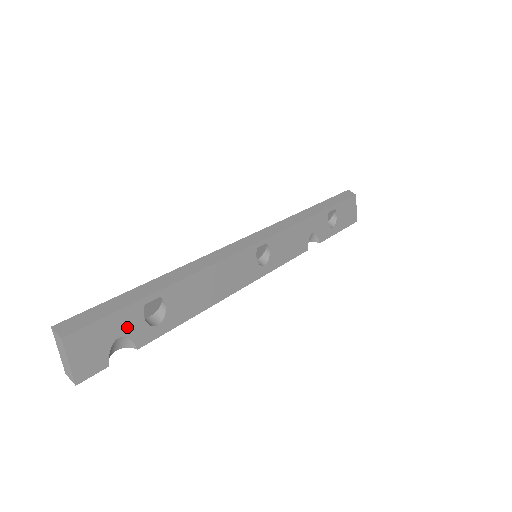
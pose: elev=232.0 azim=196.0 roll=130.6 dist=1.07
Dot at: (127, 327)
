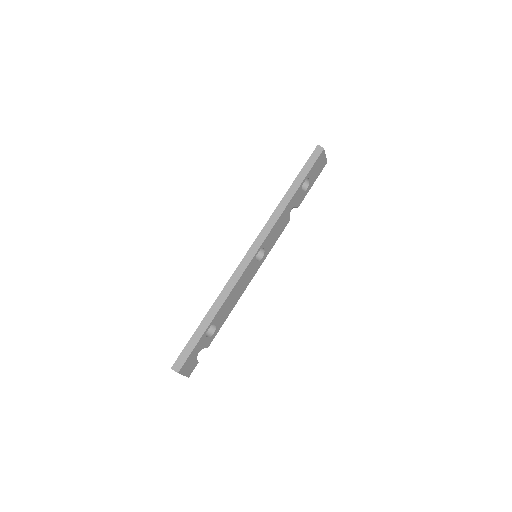
Dot at: (201, 346)
